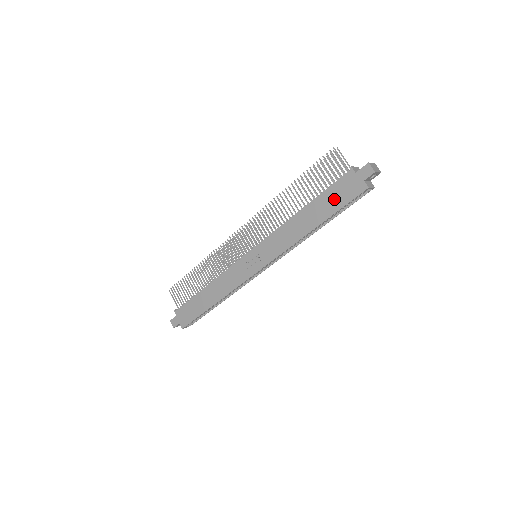
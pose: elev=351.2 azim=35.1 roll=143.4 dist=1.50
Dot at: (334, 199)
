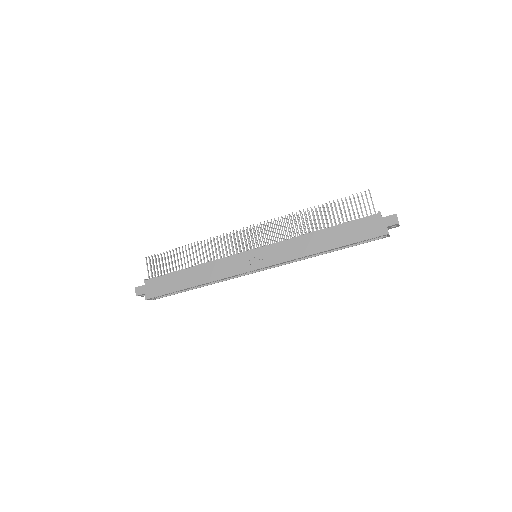
Dot at: (355, 232)
